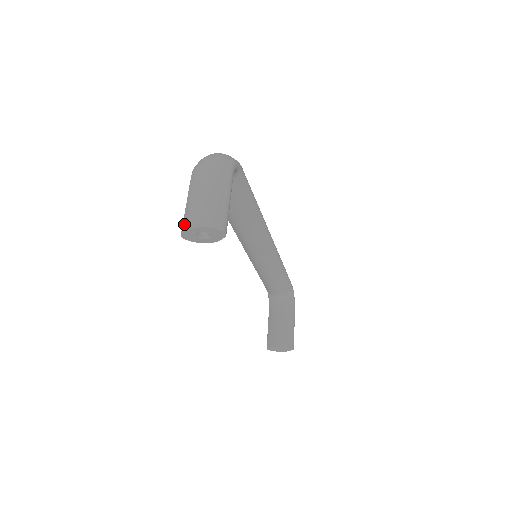
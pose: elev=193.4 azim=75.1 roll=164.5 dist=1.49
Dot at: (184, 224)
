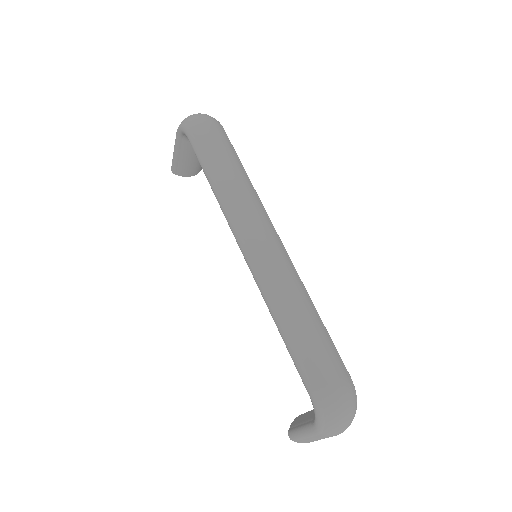
Dot at: (299, 442)
